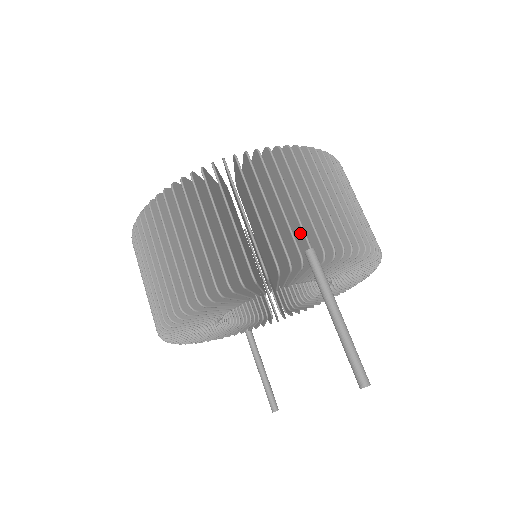
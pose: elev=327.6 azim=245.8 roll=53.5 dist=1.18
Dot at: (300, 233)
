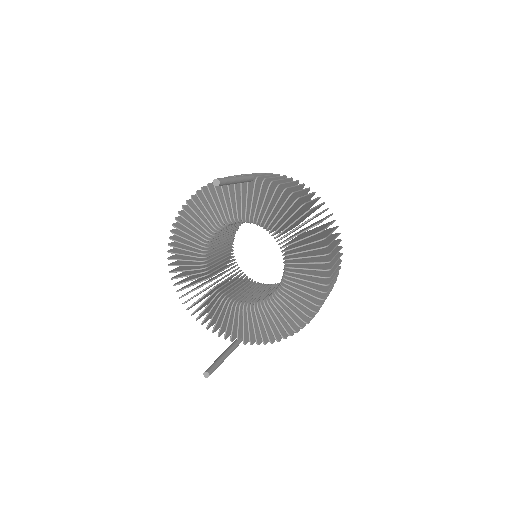
Dot at: (254, 178)
